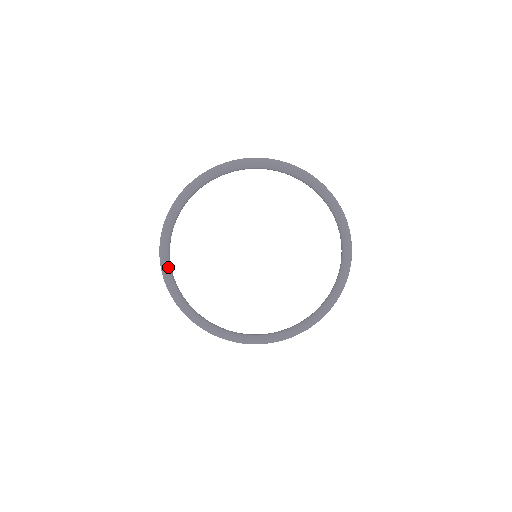
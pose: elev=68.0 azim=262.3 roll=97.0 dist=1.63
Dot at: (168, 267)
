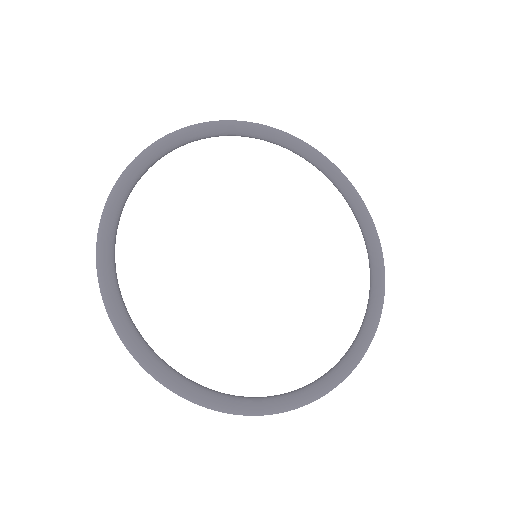
Dot at: (143, 167)
